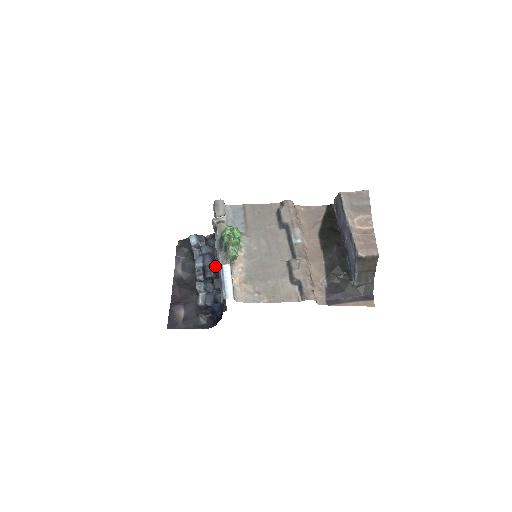
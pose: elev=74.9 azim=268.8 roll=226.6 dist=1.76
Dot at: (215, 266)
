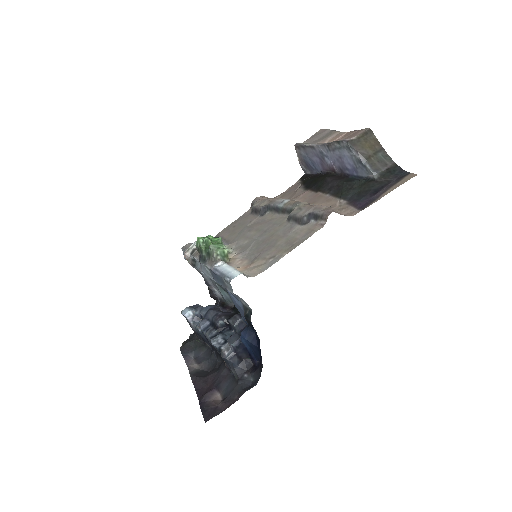
Dot at: (224, 312)
